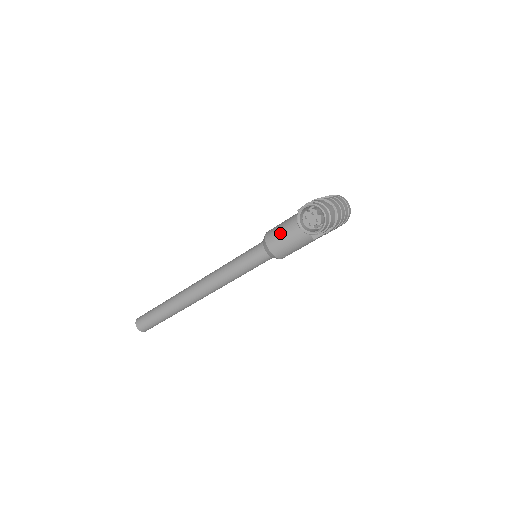
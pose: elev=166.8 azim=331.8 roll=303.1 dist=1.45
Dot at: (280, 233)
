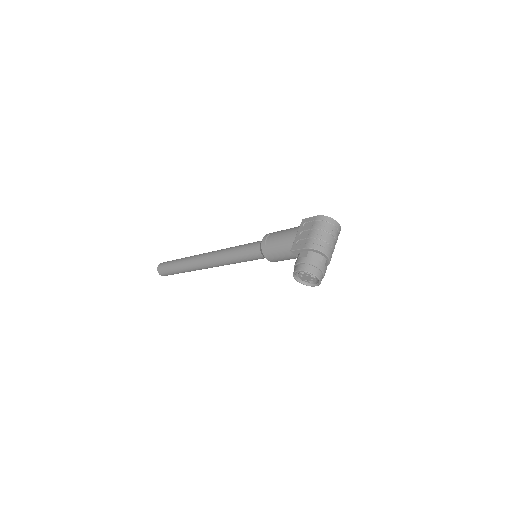
Dot at: (276, 253)
